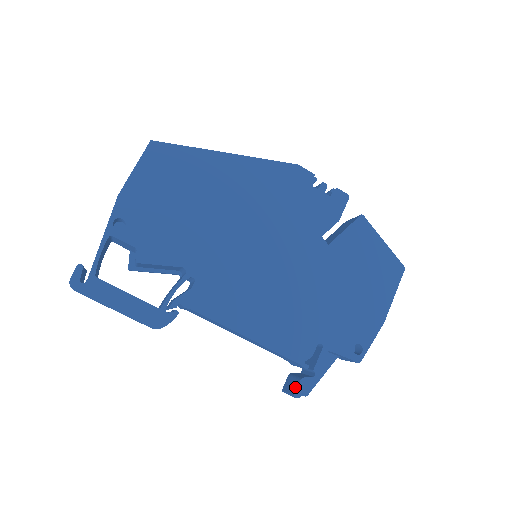
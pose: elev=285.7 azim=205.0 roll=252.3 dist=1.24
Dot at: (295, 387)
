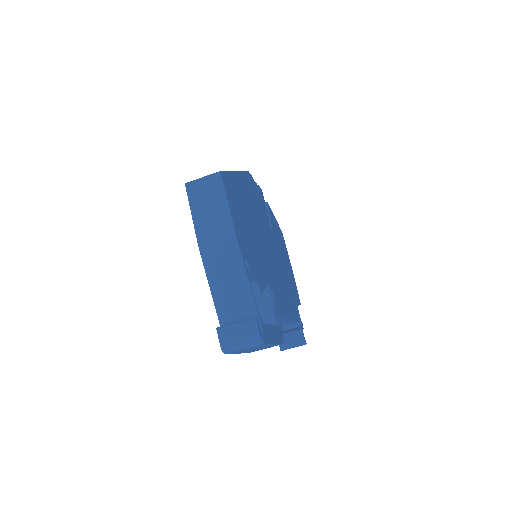
Dot at: (301, 338)
